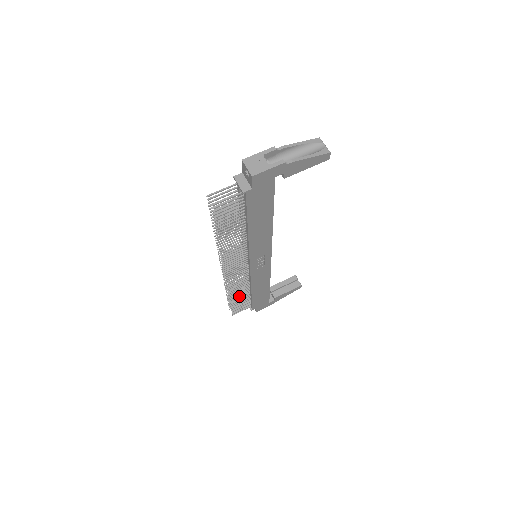
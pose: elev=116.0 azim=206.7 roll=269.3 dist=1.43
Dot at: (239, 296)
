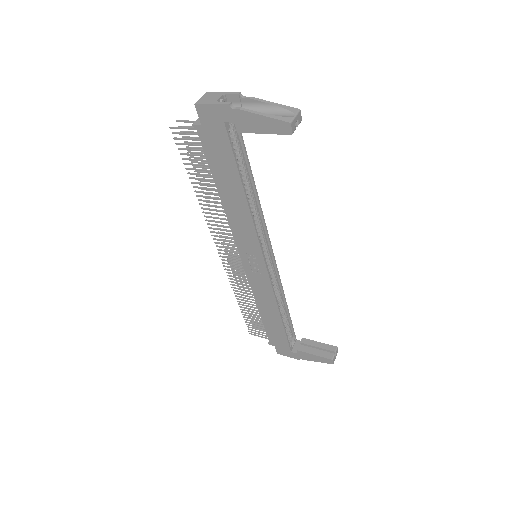
Dot at: (248, 306)
